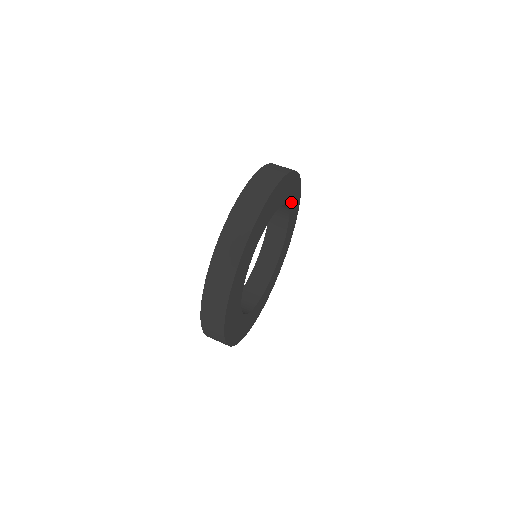
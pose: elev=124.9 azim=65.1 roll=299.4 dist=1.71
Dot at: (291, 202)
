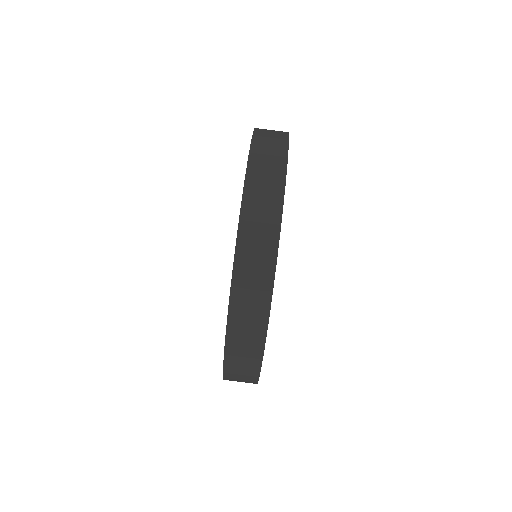
Dot at: occluded
